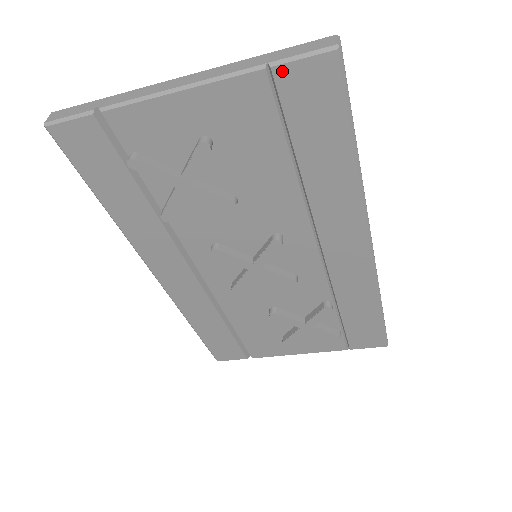
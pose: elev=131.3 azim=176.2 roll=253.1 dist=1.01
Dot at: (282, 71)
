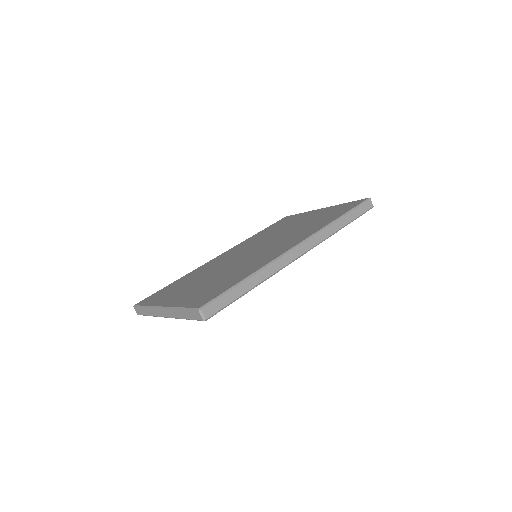
Dot at: occluded
